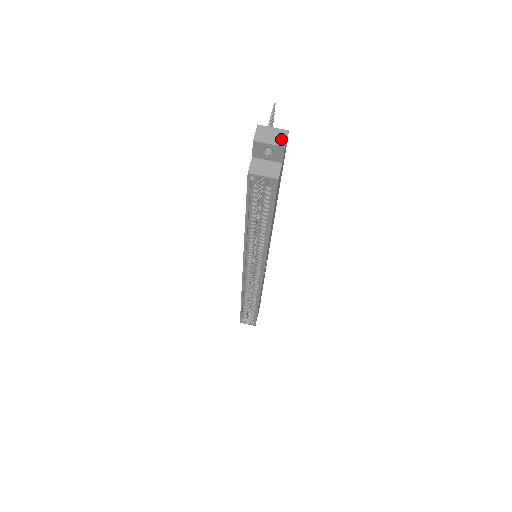
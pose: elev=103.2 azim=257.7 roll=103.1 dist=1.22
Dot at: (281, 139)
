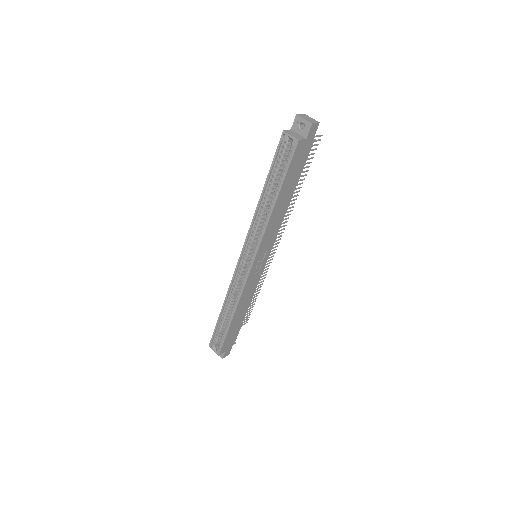
Dot at: (313, 121)
